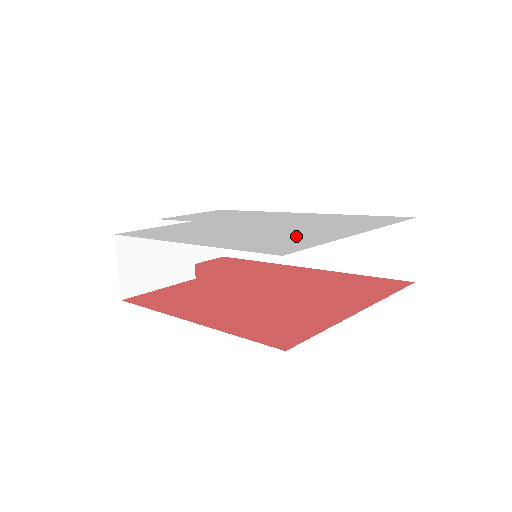
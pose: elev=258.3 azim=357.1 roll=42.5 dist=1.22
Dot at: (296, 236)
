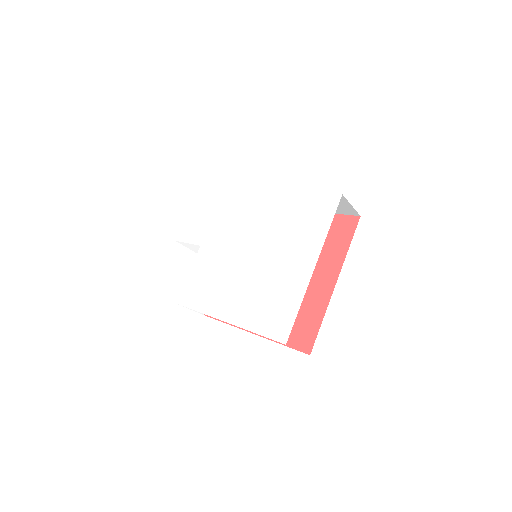
Dot at: (280, 289)
